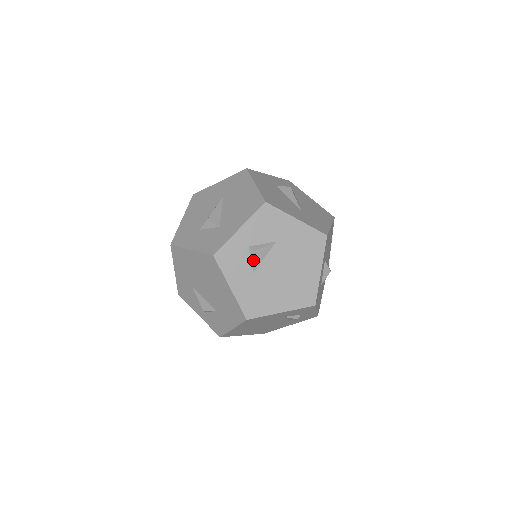
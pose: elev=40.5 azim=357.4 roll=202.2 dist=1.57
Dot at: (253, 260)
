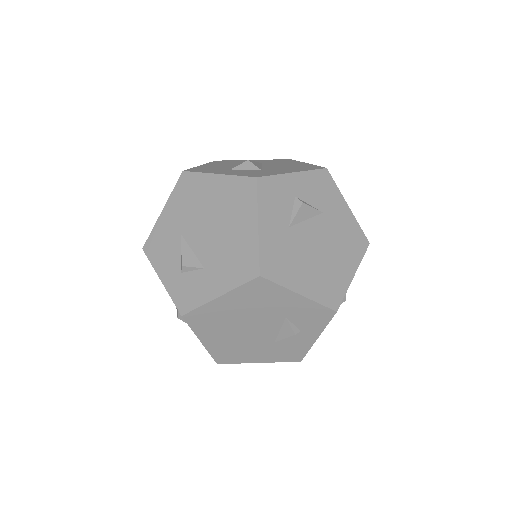
Dot at: (295, 212)
